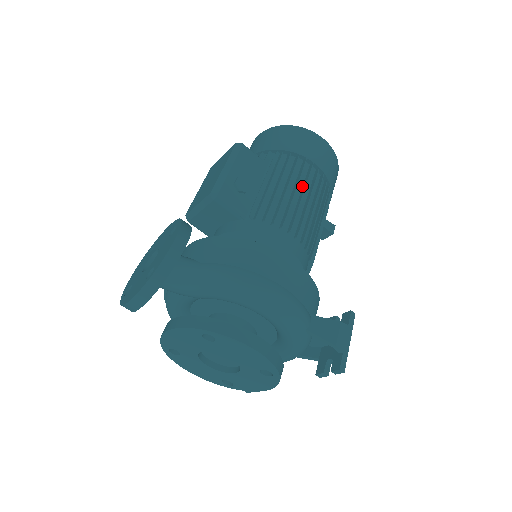
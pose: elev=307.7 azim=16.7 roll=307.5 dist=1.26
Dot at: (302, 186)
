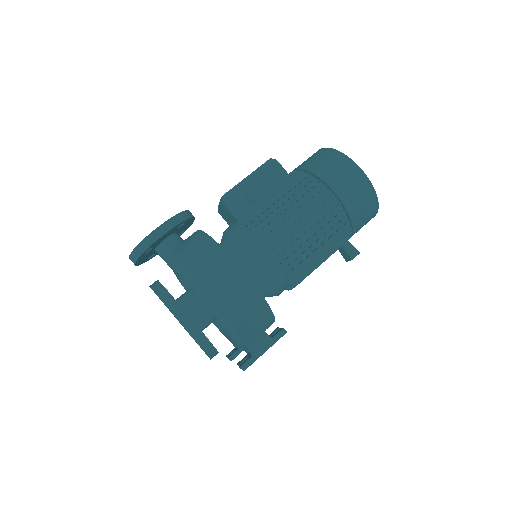
Dot at: (308, 209)
